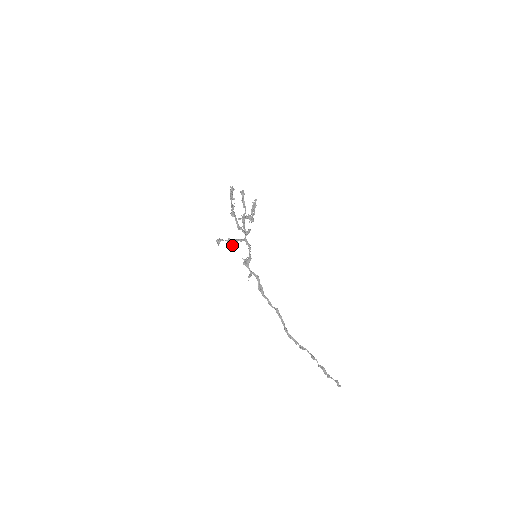
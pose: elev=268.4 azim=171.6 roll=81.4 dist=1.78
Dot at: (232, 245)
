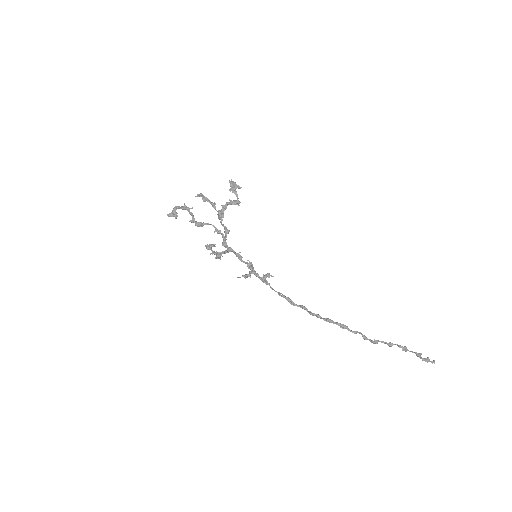
Dot at: (220, 259)
